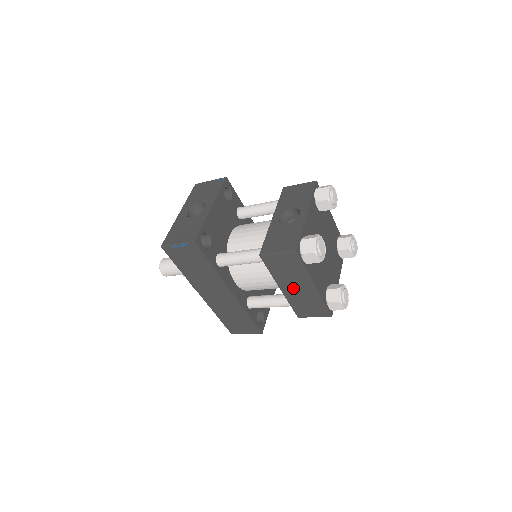
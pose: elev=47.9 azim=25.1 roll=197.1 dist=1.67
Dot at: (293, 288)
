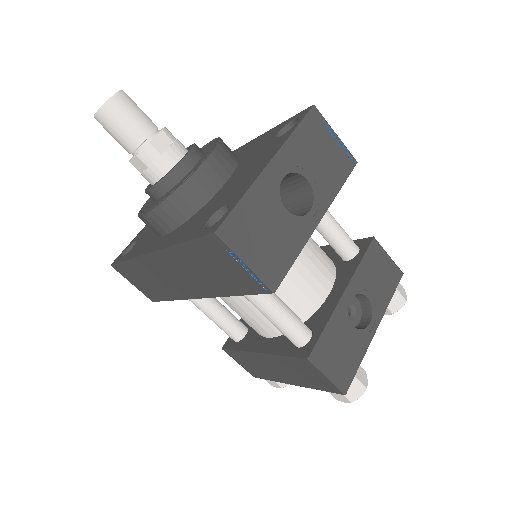
Dot at: (272, 365)
